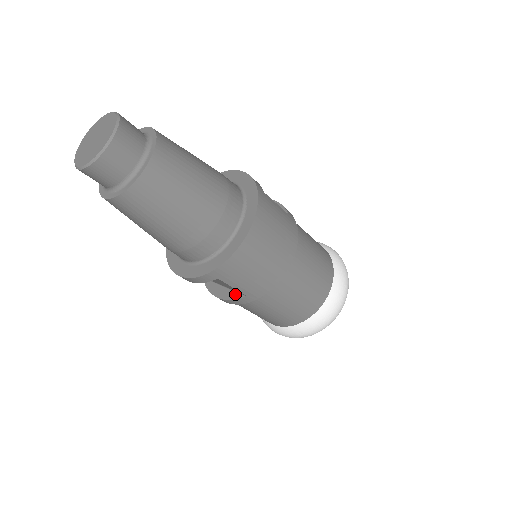
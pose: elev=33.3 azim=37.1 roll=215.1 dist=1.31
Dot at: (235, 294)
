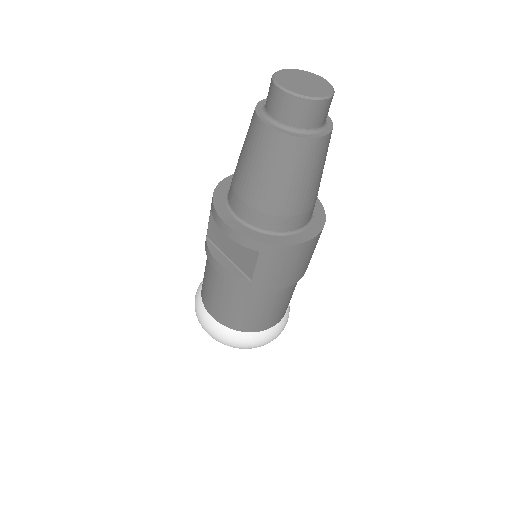
Dot at: (240, 272)
